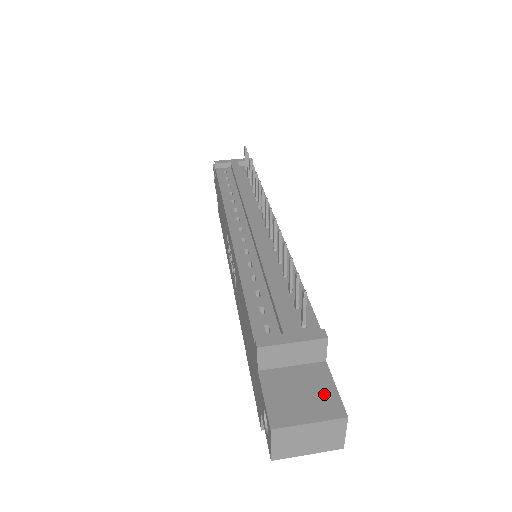
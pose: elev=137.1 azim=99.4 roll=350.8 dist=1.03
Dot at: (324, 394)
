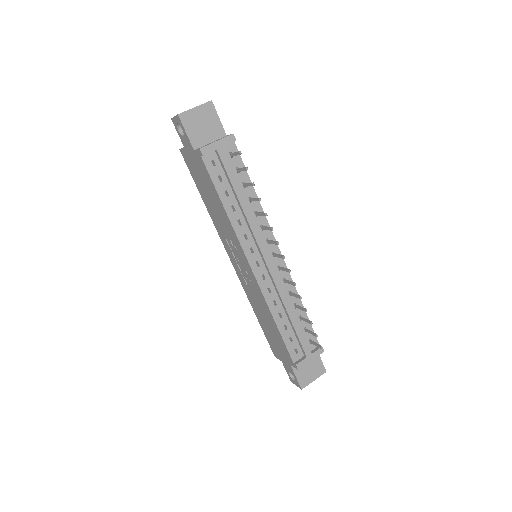
Dot at: (317, 365)
